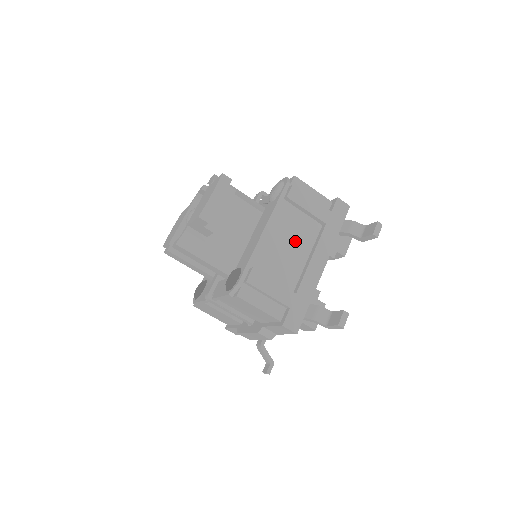
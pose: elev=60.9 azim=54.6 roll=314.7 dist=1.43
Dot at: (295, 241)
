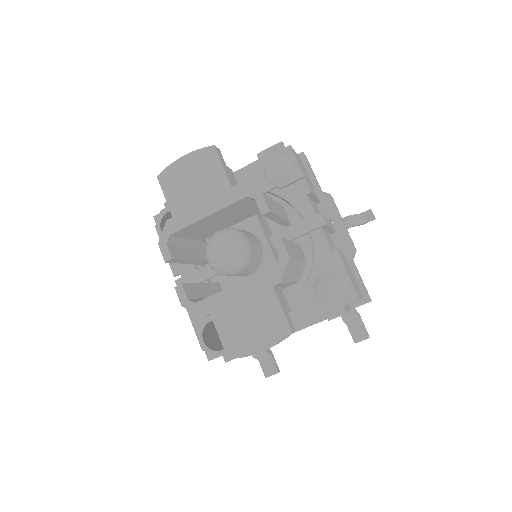
Dot at: occluded
